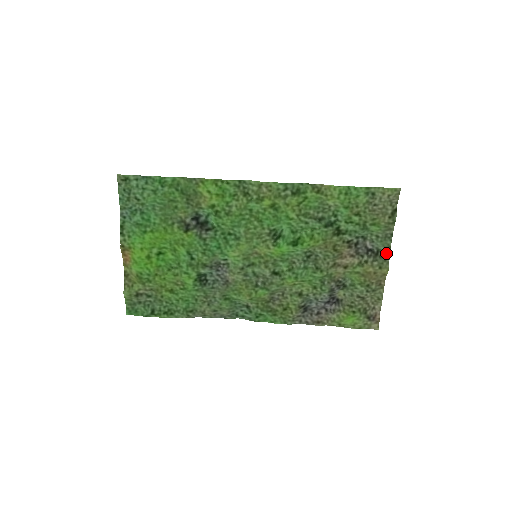
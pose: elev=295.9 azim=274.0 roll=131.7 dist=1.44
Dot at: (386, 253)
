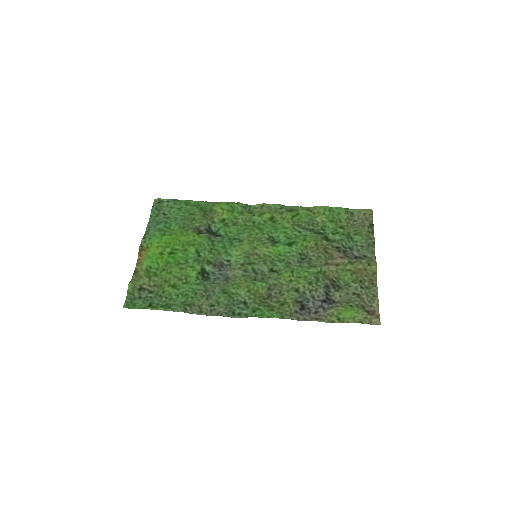
Dot at: (372, 256)
